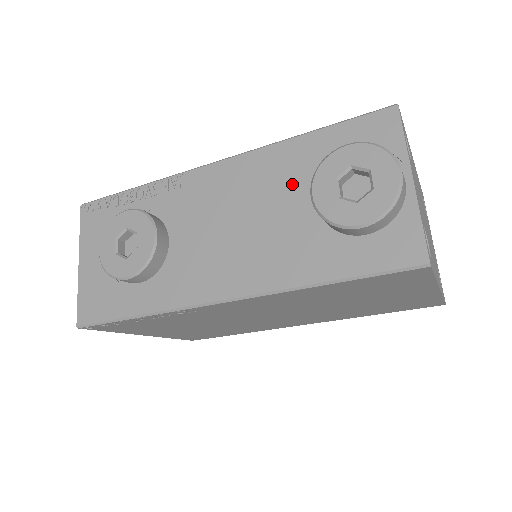
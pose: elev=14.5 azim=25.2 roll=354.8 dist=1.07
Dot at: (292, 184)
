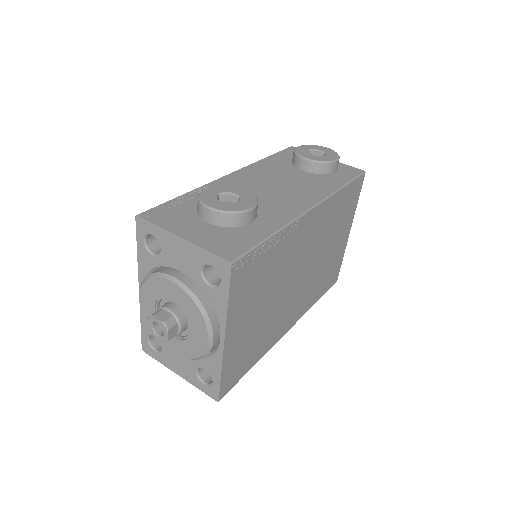
Dot at: (283, 169)
